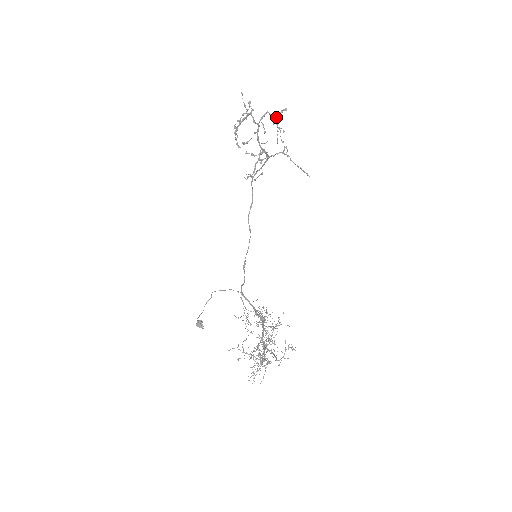
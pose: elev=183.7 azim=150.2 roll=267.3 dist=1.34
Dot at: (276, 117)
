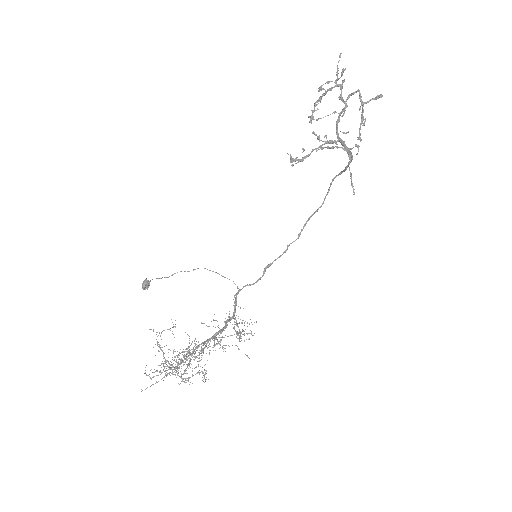
Dot at: (365, 102)
